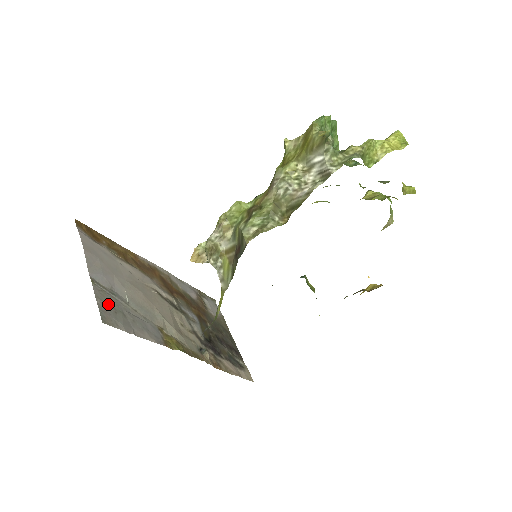
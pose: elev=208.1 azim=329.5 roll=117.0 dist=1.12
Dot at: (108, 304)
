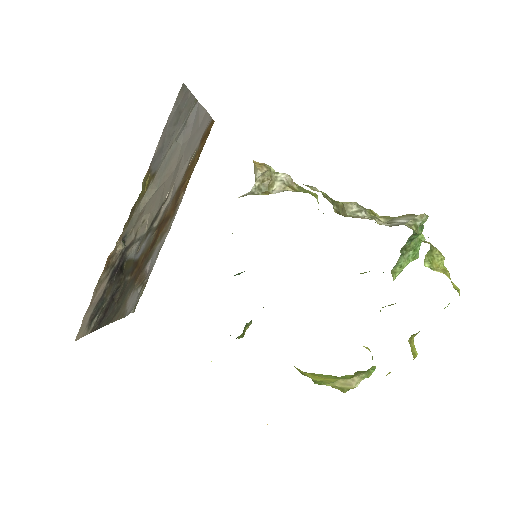
Dot at: (185, 107)
